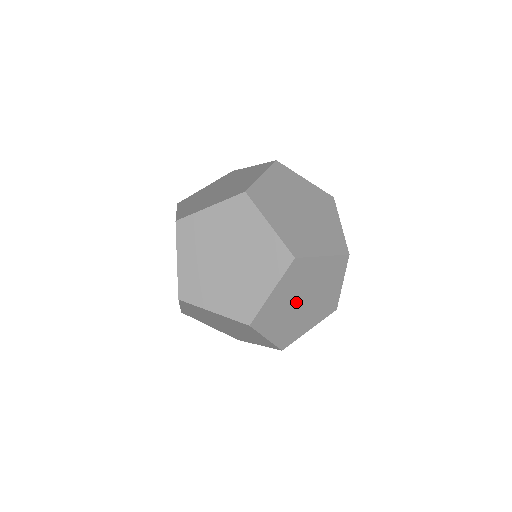
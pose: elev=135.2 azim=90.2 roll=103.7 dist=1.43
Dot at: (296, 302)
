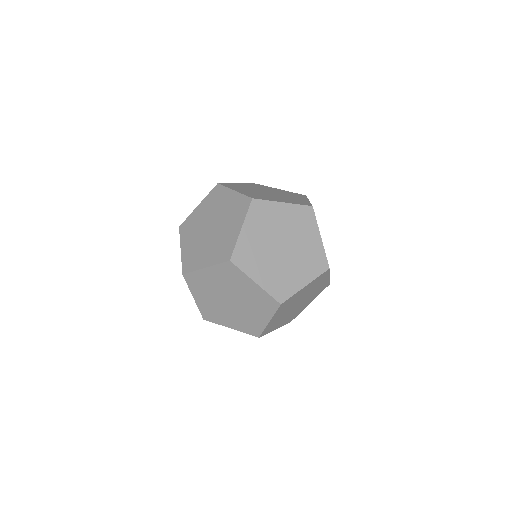
Dot at: occluded
